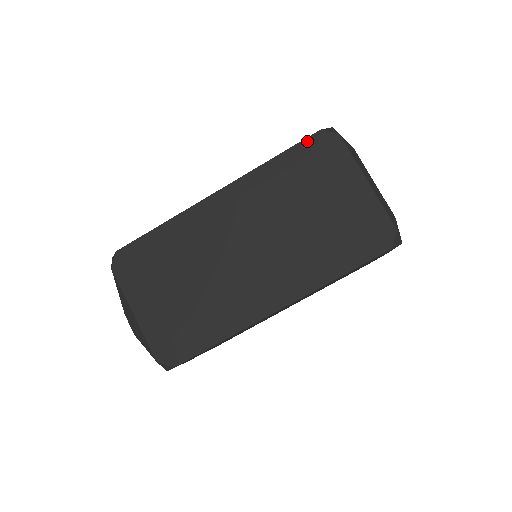
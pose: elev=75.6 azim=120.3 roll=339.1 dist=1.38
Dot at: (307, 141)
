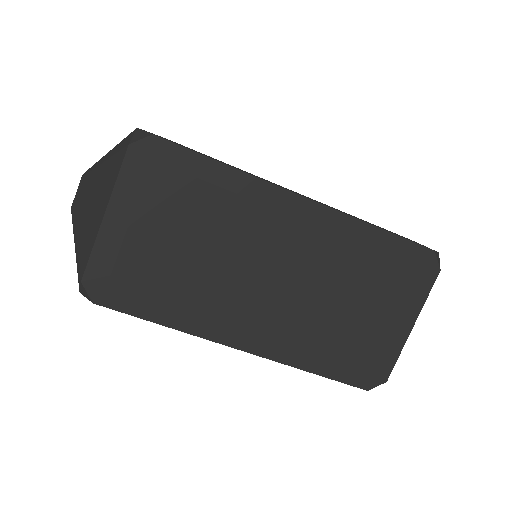
Dot at: (416, 247)
